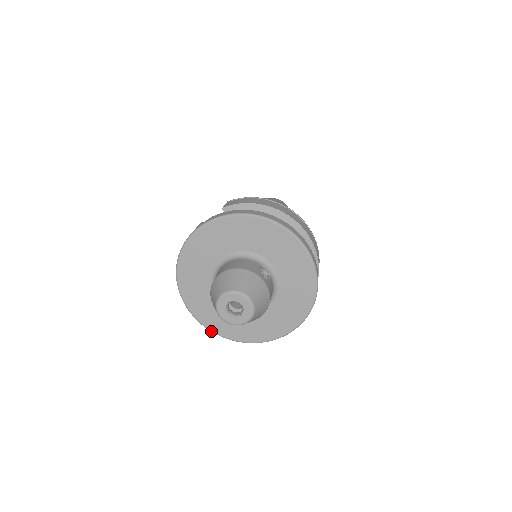
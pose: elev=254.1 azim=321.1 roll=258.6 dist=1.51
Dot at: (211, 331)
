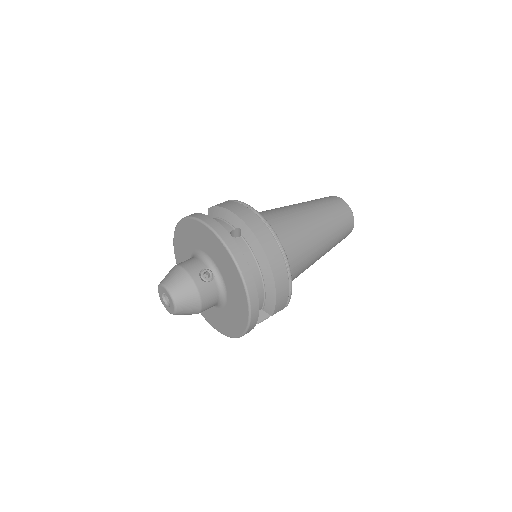
Dot at: (201, 313)
